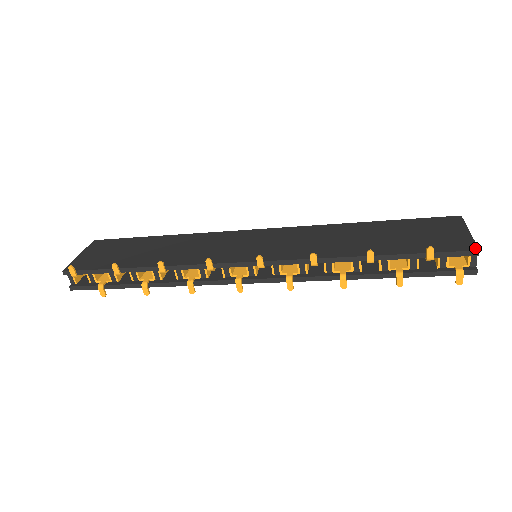
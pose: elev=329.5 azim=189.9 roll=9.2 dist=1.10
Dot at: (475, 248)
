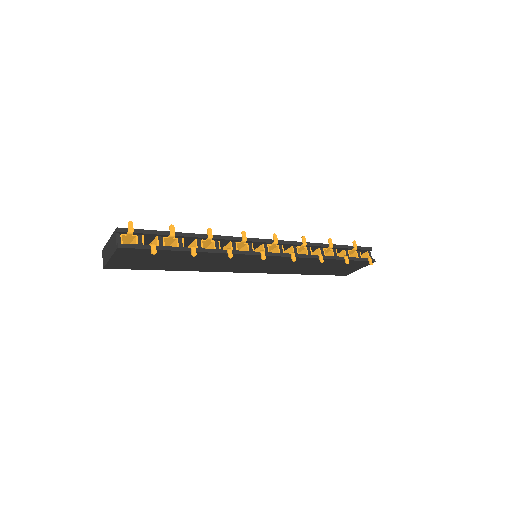
Dot at: (369, 248)
